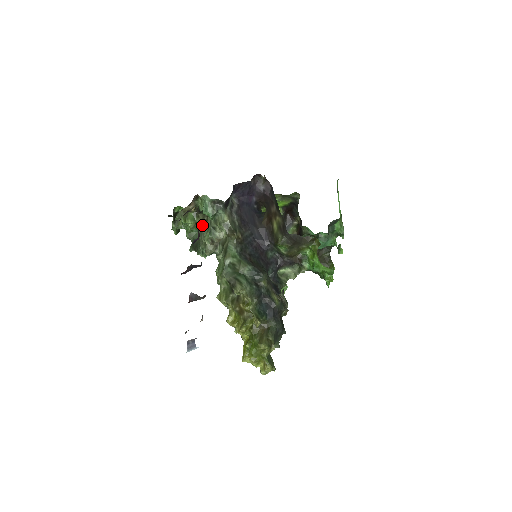
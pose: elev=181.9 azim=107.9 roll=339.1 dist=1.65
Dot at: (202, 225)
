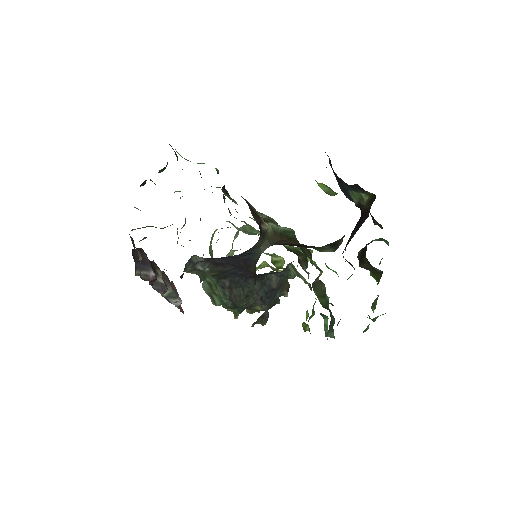
Dot at: occluded
